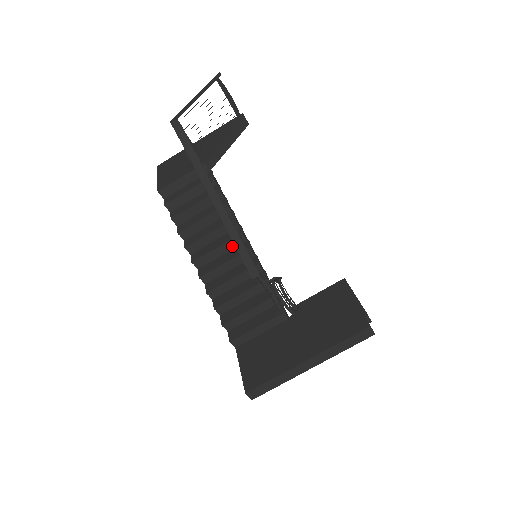
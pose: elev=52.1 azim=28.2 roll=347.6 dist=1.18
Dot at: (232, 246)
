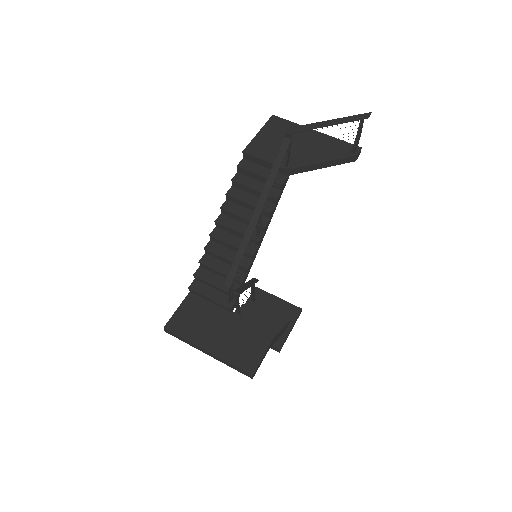
Dot at: occluded
